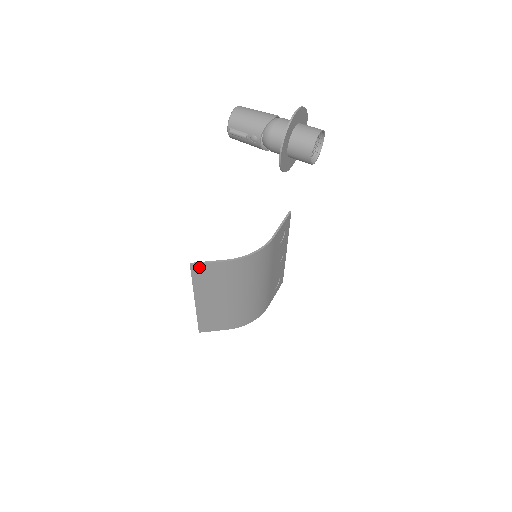
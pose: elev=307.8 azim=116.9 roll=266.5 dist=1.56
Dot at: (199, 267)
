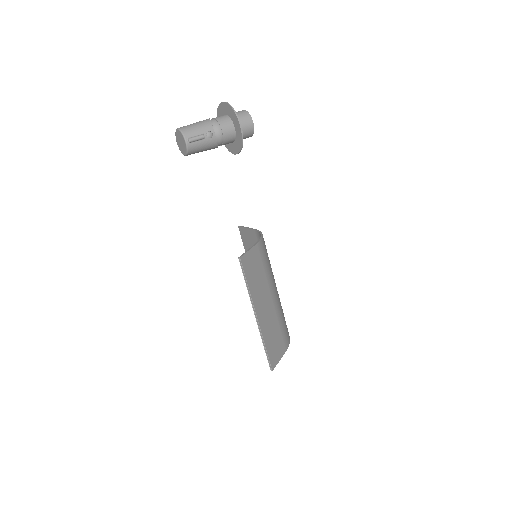
Dot at: (245, 259)
